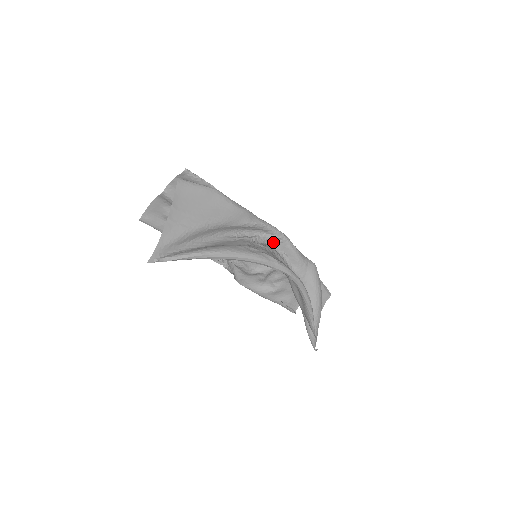
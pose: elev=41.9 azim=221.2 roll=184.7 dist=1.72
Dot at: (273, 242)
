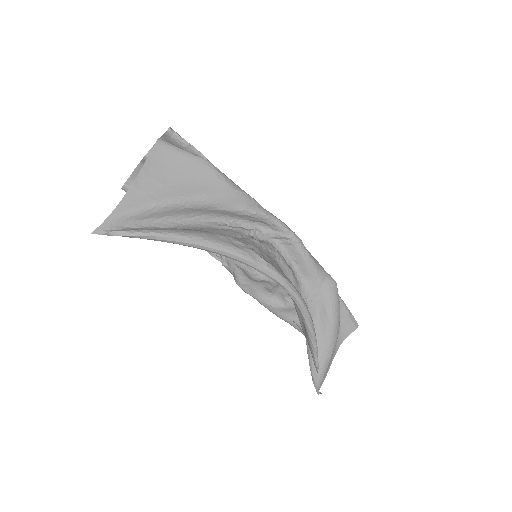
Dot at: (279, 242)
